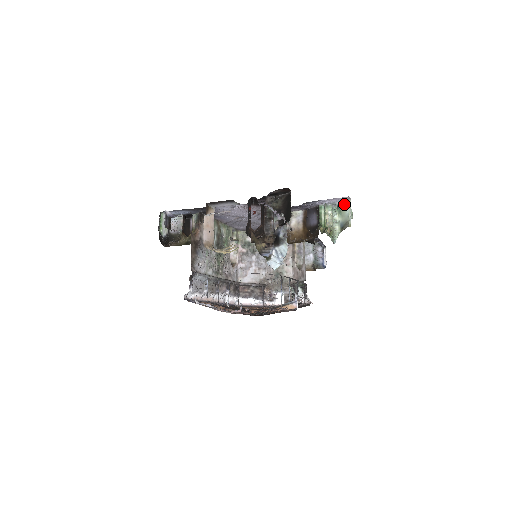
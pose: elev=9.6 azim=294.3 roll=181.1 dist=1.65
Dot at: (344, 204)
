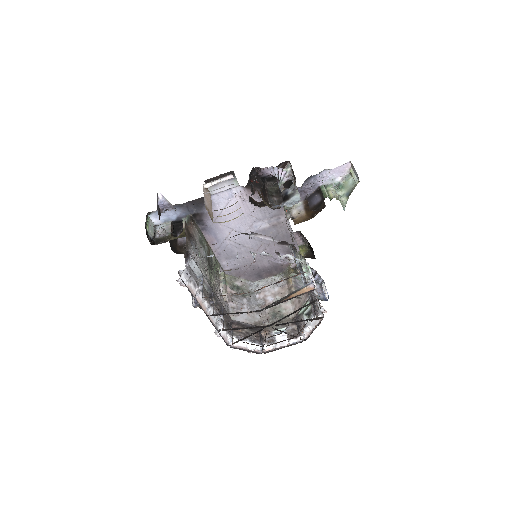
Dot at: (345, 178)
